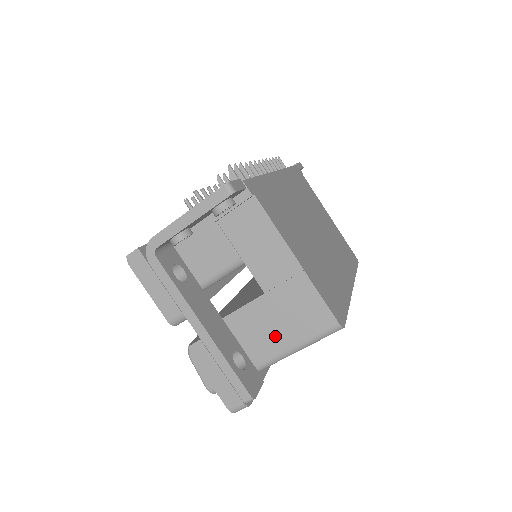
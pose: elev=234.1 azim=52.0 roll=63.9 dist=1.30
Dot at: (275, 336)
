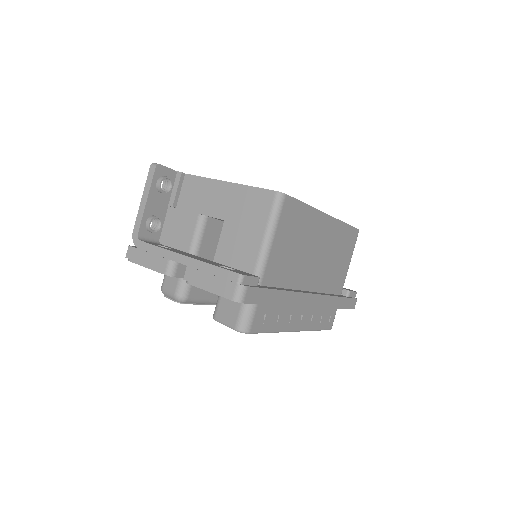
Dot at: (248, 241)
